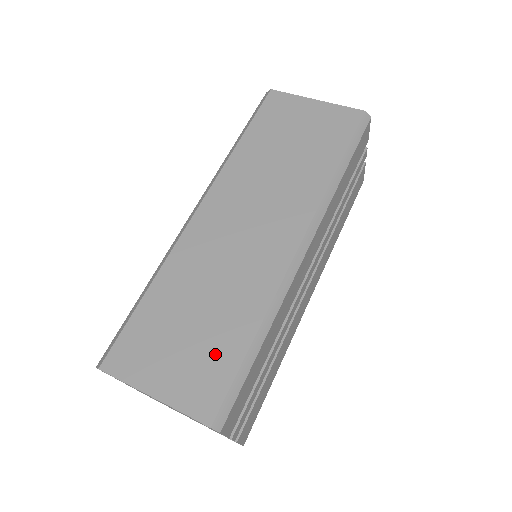
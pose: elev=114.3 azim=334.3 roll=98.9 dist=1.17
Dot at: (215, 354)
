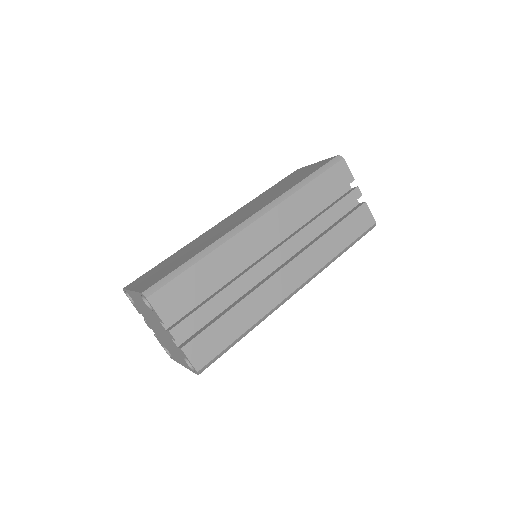
Dot at: (171, 268)
